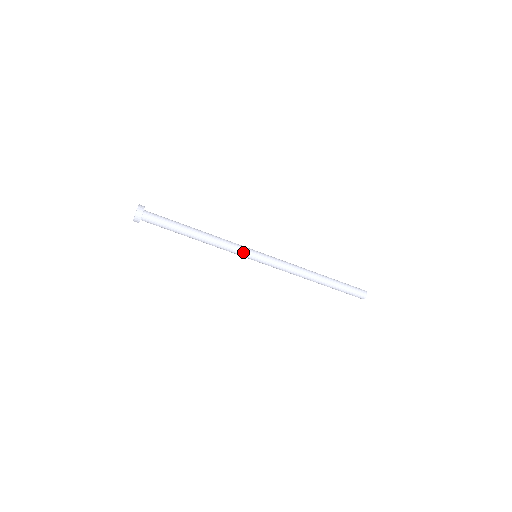
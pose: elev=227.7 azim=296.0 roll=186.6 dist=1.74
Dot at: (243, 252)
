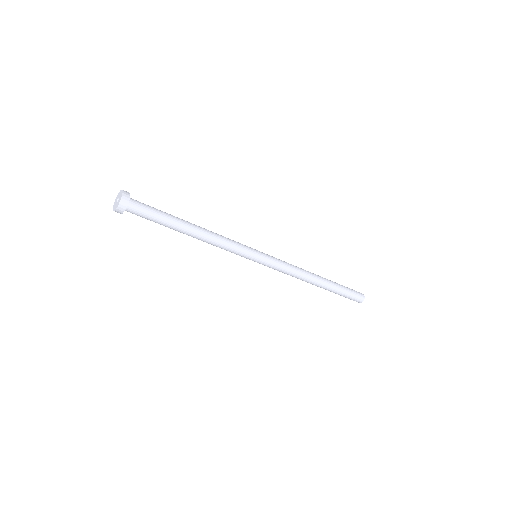
Dot at: (240, 255)
